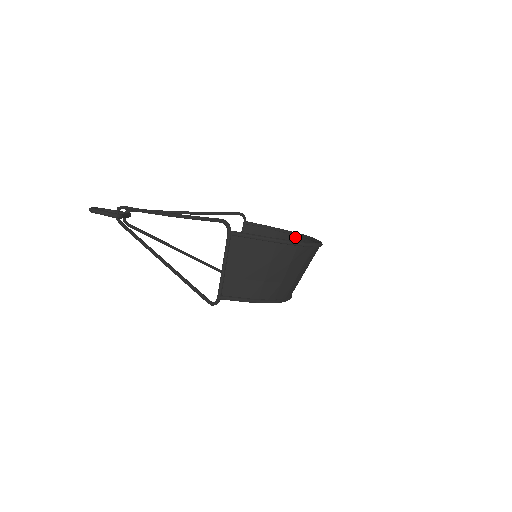
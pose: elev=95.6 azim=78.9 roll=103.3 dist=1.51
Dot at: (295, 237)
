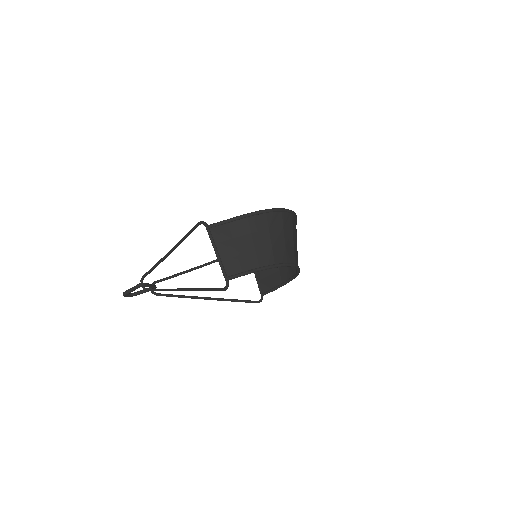
Dot at: occluded
